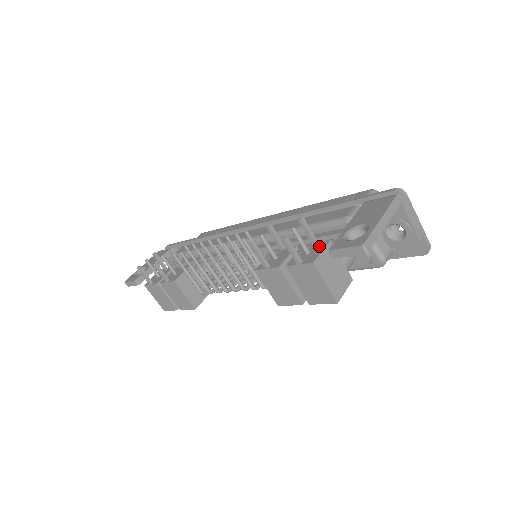
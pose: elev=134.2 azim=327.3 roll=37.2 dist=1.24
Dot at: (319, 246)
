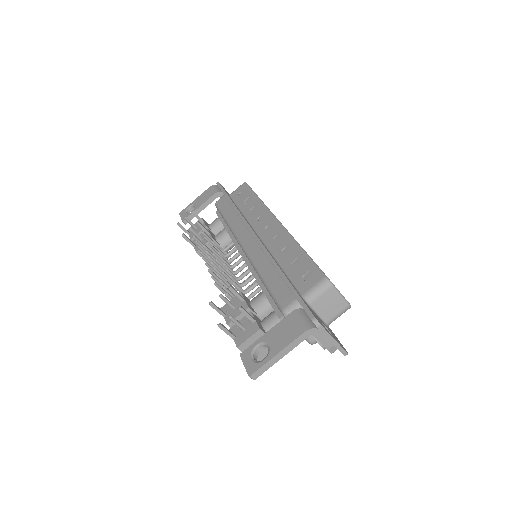
Dot at: (252, 329)
